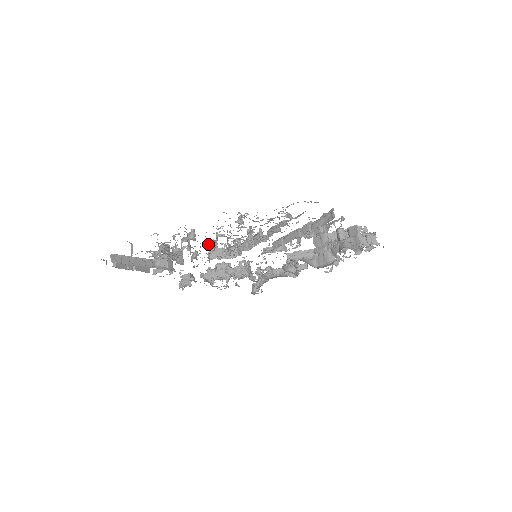
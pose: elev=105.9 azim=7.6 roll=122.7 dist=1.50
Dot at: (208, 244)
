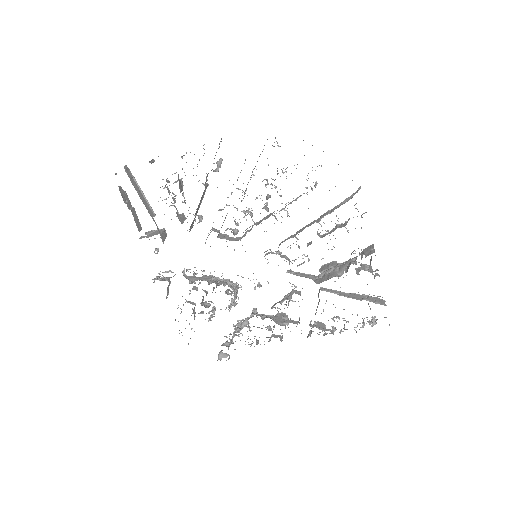
Dot at: occluded
